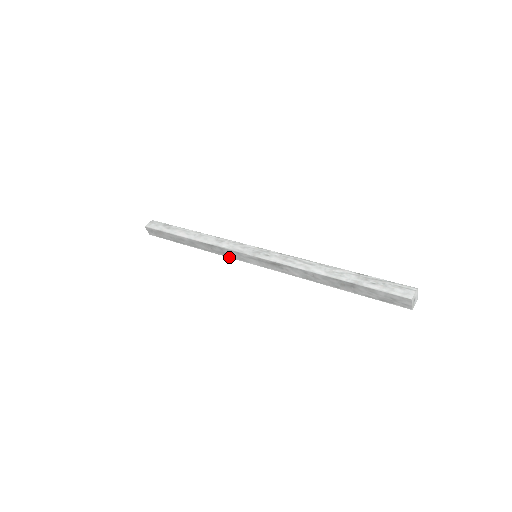
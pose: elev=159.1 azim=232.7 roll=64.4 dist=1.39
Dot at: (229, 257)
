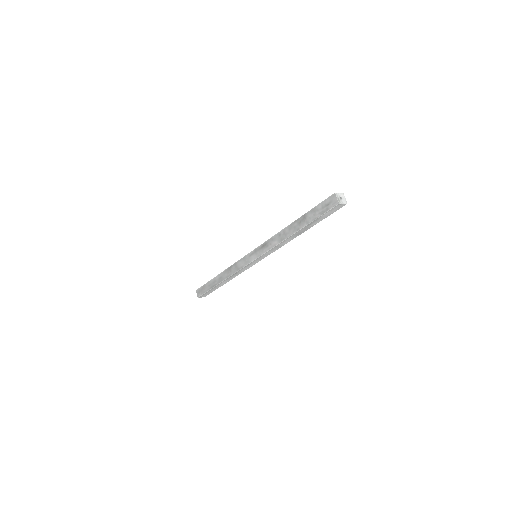
Dot at: (240, 269)
